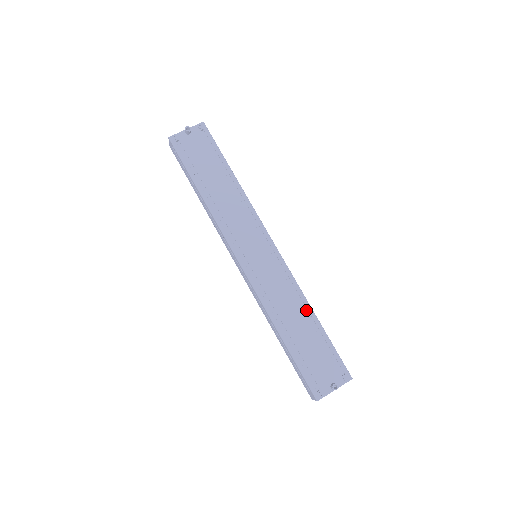
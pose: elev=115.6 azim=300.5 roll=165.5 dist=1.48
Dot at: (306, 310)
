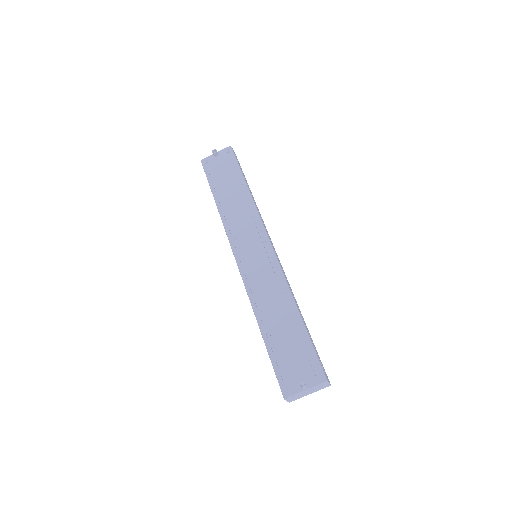
Dot at: (291, 306)
